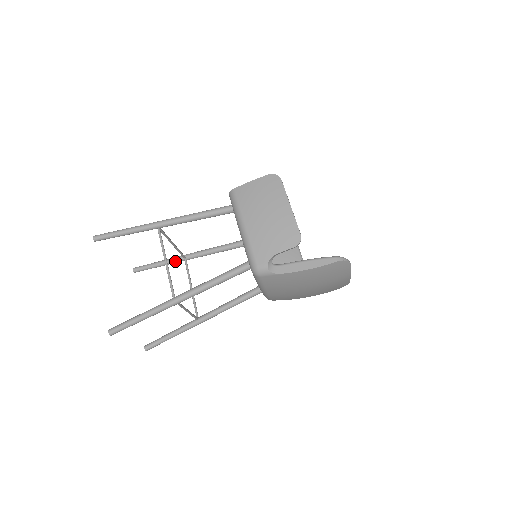
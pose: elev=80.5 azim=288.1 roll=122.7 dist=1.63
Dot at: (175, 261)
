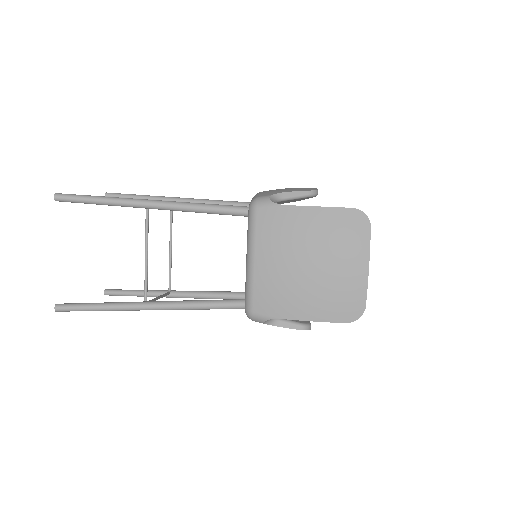
Dot at: (157, 292)
